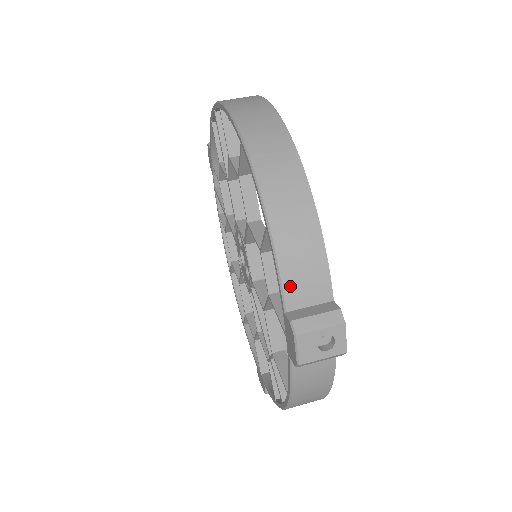
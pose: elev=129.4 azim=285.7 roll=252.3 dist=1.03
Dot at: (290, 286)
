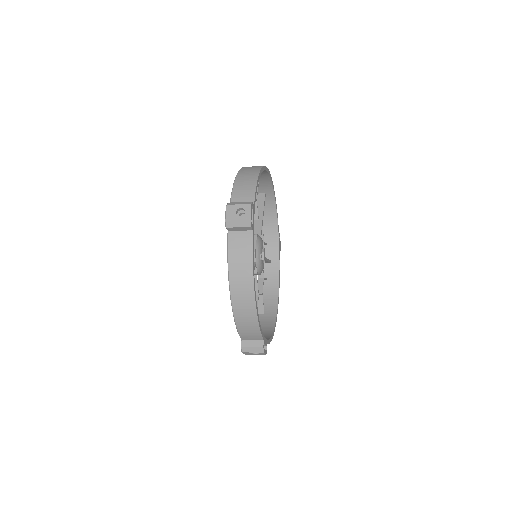
Dot at: (235, 196)
